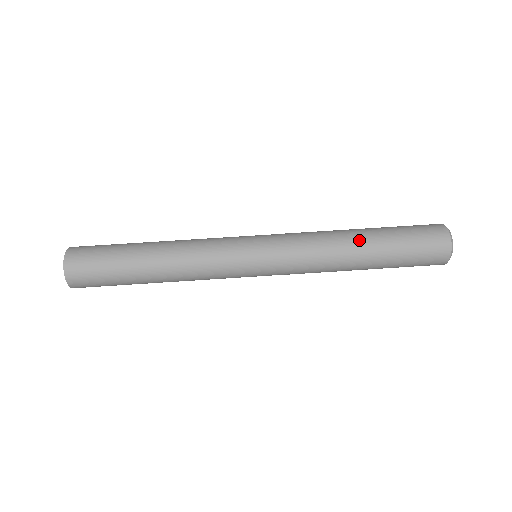
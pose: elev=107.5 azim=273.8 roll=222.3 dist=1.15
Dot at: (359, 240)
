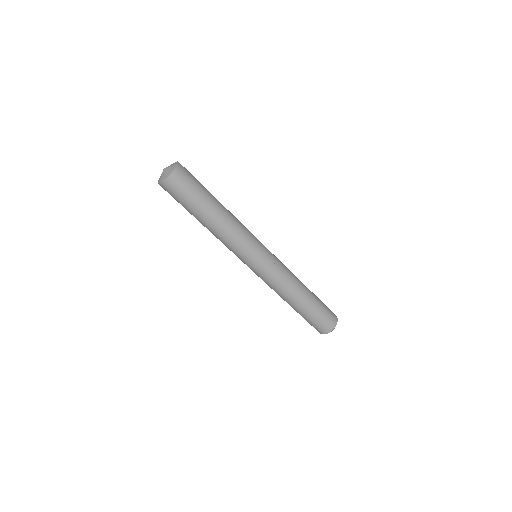
Dot at: (298, 302)
